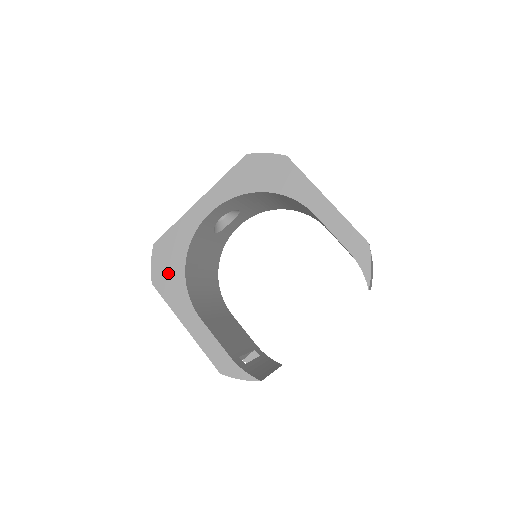
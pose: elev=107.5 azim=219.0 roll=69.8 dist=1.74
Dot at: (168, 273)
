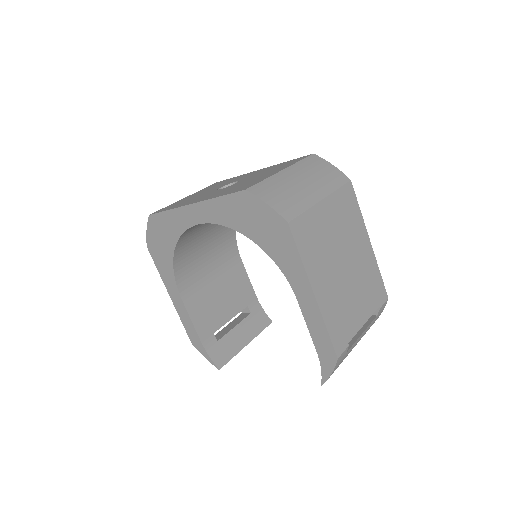
Dot at: (160, 248)
